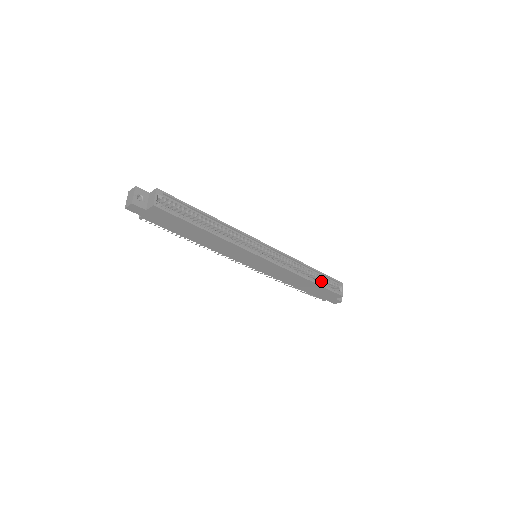
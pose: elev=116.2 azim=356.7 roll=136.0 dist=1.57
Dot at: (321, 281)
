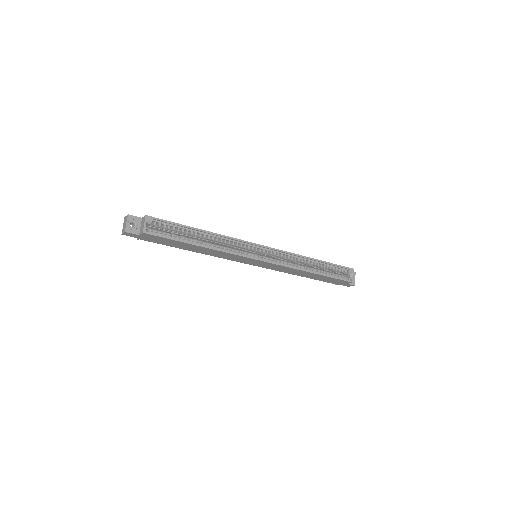
Dot at: (329, 269)
